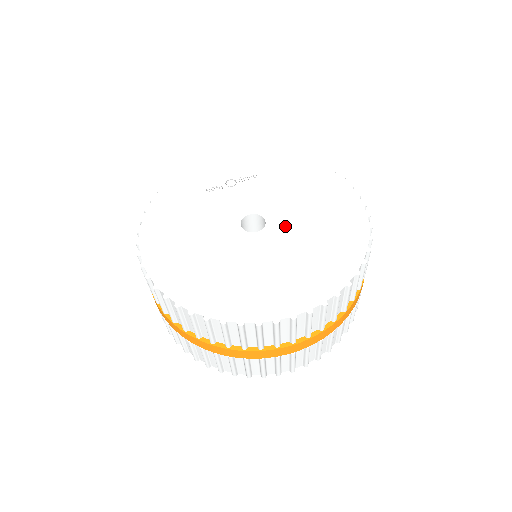
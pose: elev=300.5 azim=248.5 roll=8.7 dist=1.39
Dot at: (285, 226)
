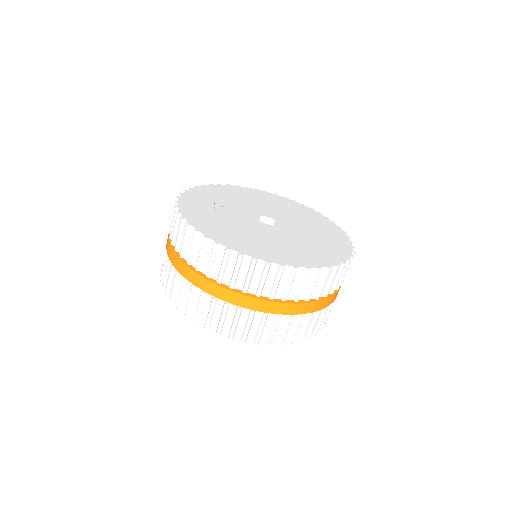
Dot at: (283, 217)
